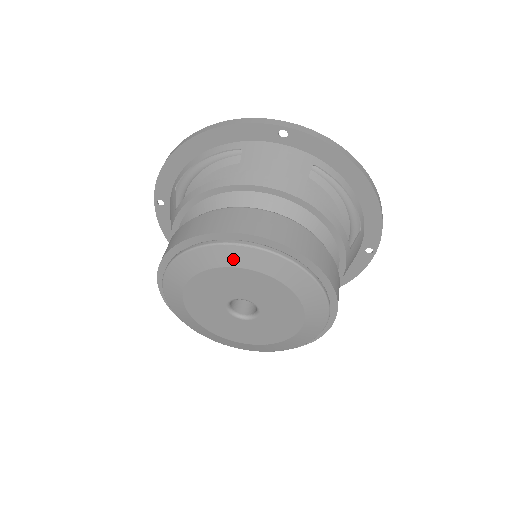
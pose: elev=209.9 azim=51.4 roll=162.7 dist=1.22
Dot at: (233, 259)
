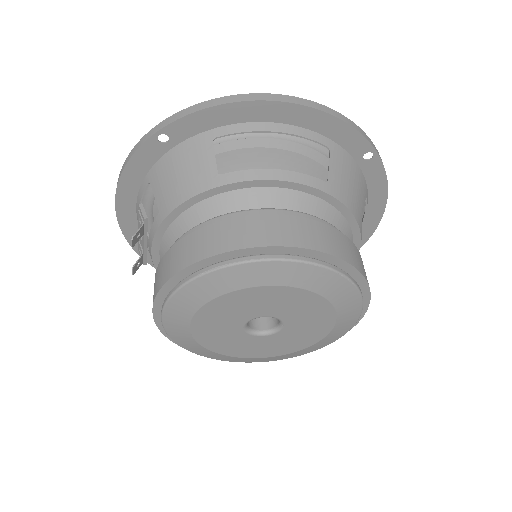
Dot at: (324, 286)
